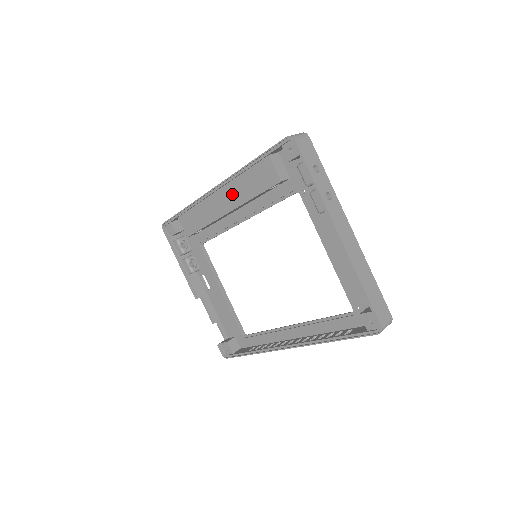
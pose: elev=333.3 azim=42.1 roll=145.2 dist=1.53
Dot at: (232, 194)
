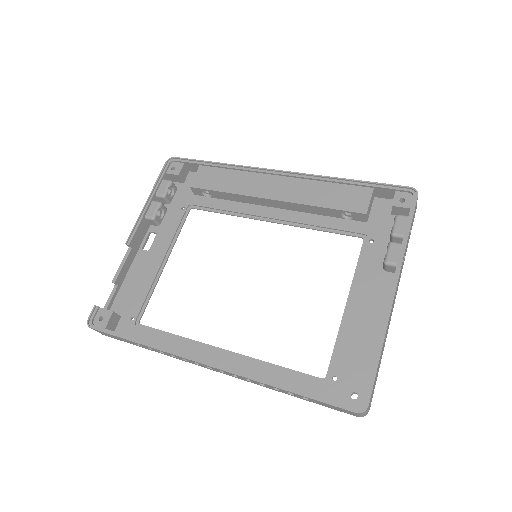
Dot at: (296, 189)
